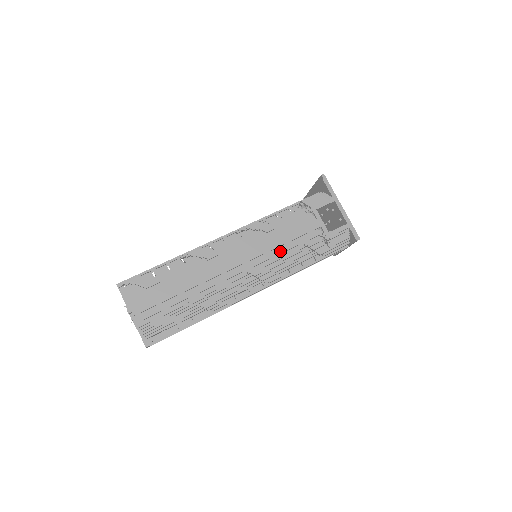
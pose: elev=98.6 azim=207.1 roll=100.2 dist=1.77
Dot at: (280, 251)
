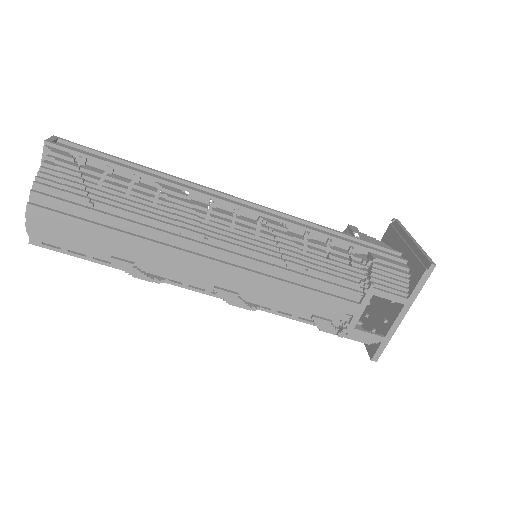
Dot at: (278, 297)
